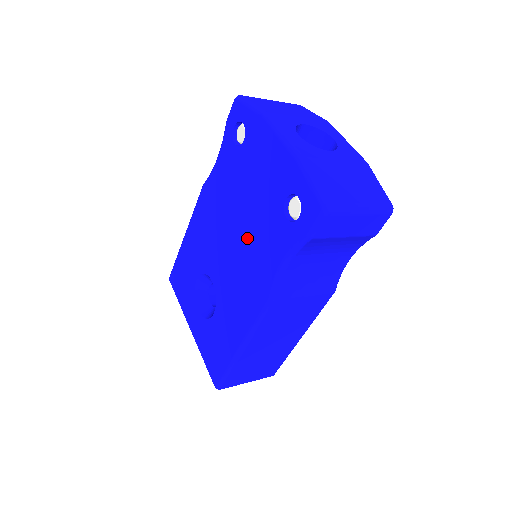
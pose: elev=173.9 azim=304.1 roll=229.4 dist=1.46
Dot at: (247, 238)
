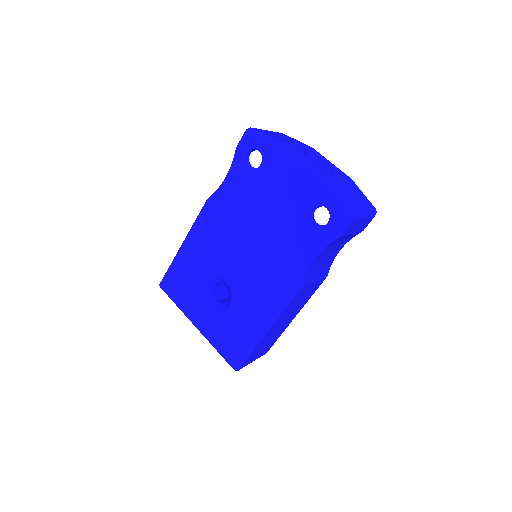
Dot at: (269, 242)
